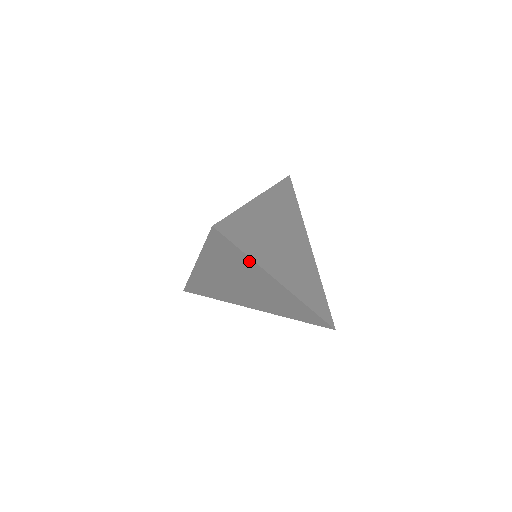
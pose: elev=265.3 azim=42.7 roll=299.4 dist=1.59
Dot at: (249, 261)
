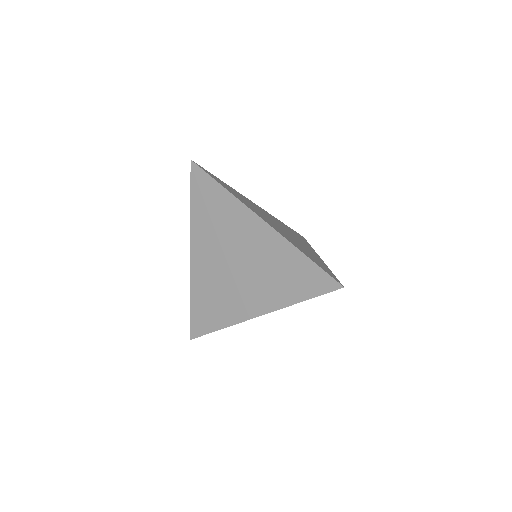
Dot at: (227, 197)
